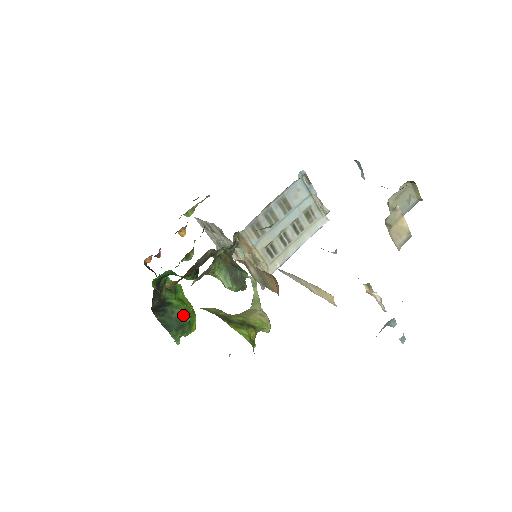
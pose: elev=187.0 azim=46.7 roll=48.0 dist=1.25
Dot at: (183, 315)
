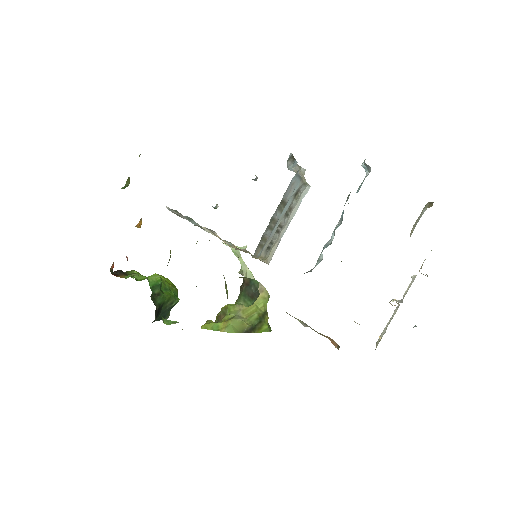
Dot at: (174, 303)
